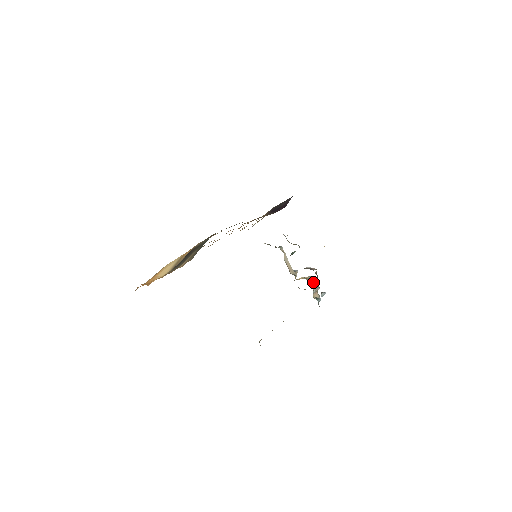
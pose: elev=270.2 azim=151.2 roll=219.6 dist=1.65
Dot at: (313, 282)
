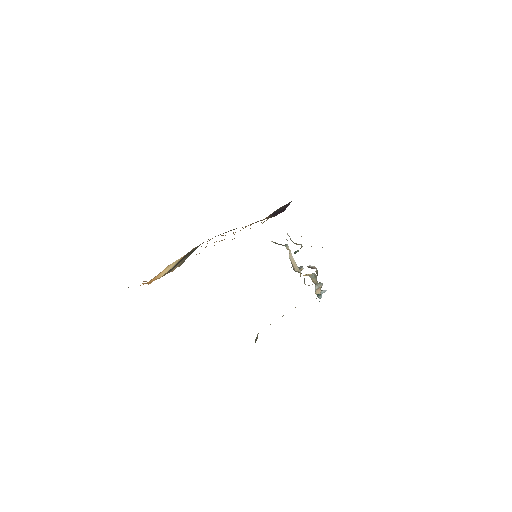
Dot at: occluded
